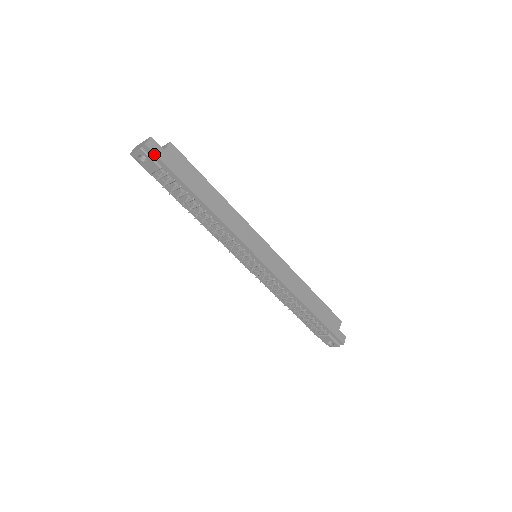
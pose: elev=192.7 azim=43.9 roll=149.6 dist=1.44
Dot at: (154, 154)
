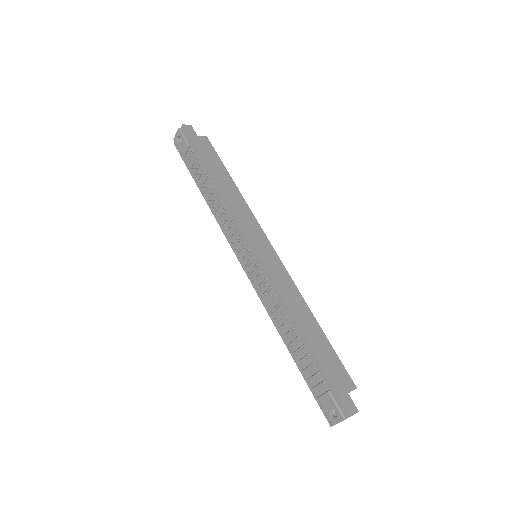
Dot at: (187, 133)
